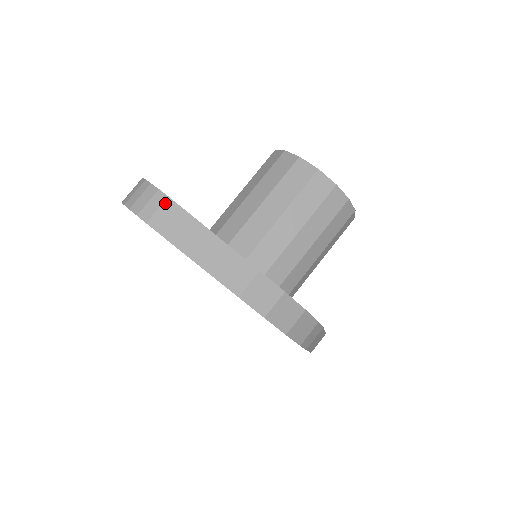
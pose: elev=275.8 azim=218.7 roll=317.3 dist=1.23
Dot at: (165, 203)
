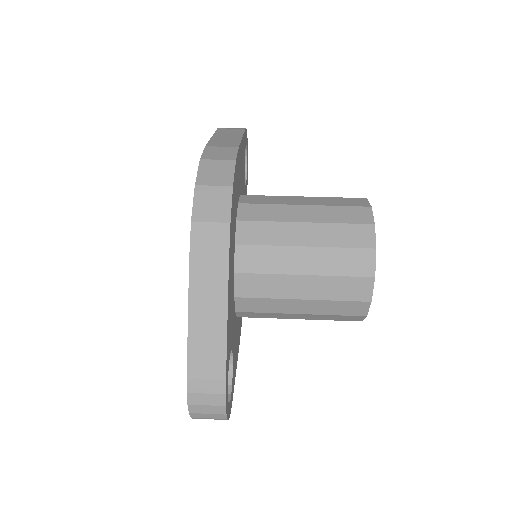
Dot at: (240, 128)
